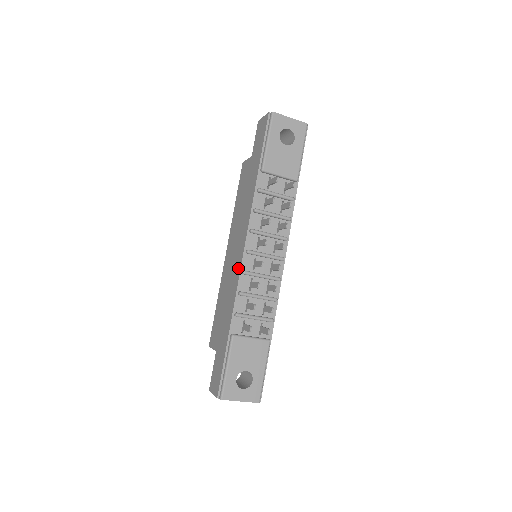
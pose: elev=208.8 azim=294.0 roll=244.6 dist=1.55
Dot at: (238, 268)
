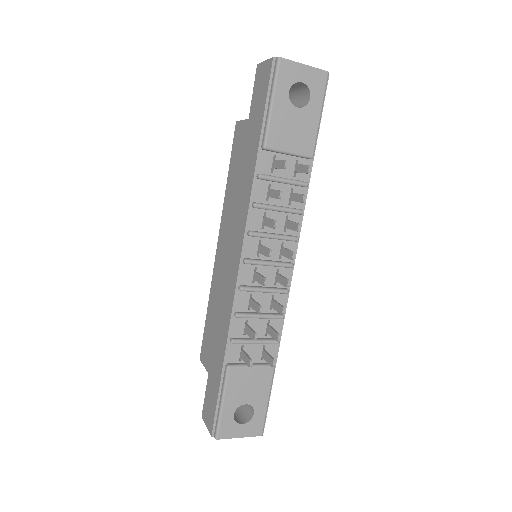
Dot at: (233, 281)
